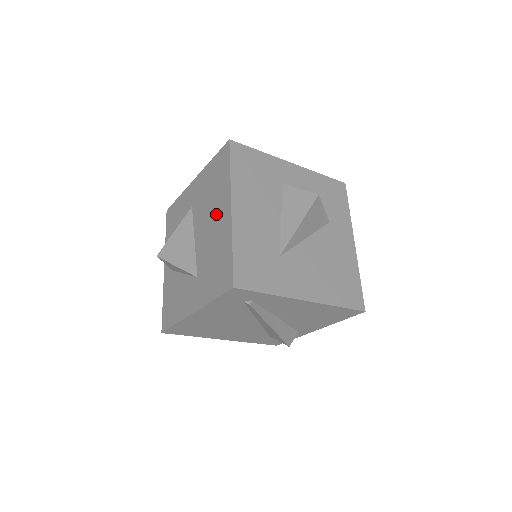
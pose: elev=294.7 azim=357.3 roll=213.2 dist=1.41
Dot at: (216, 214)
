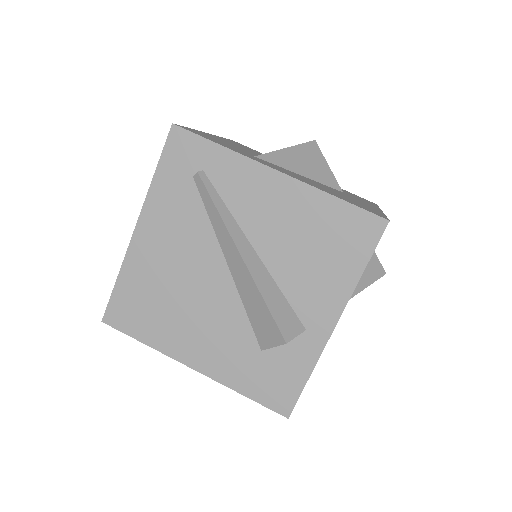
Dot at: occluded
